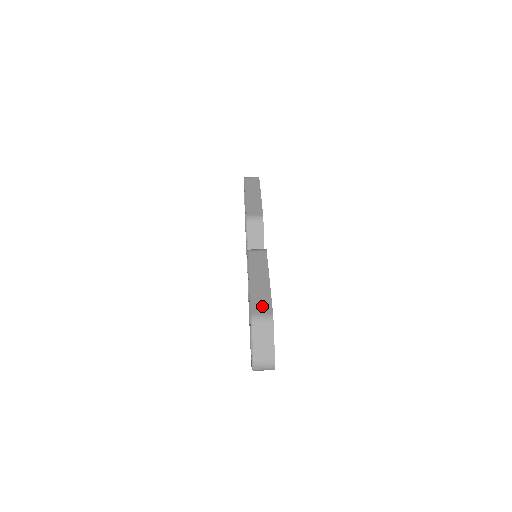
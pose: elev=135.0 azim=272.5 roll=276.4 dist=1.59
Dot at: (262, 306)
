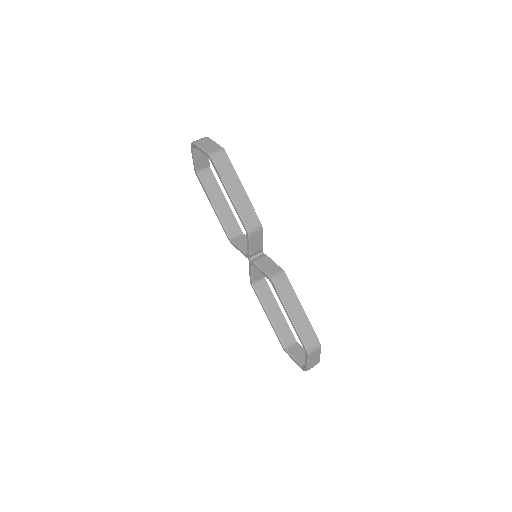
Dot at: (311, 339)
